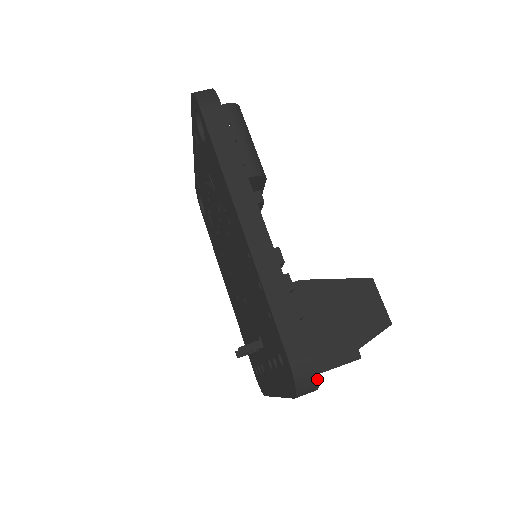
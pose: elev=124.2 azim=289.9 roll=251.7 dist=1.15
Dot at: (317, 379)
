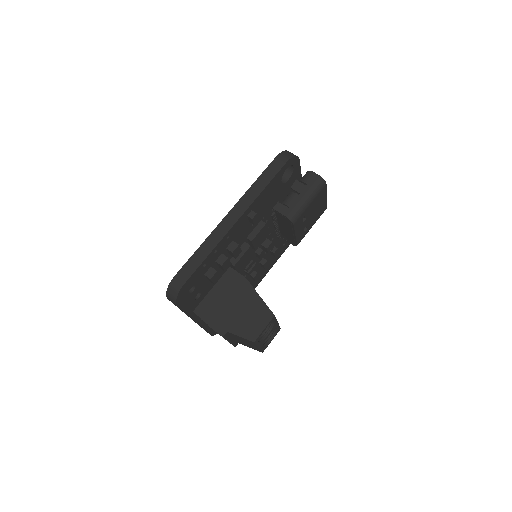
Dot at: (176, 297)
